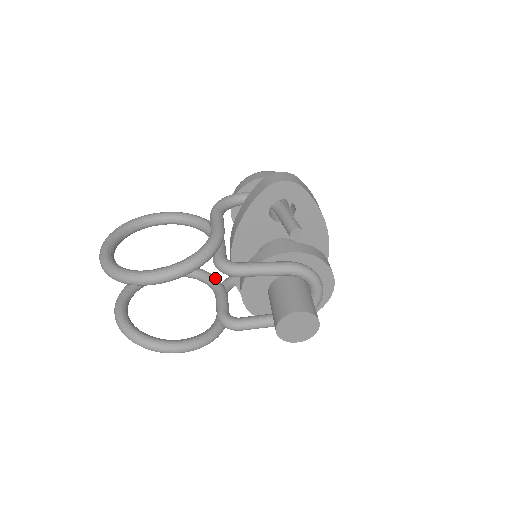
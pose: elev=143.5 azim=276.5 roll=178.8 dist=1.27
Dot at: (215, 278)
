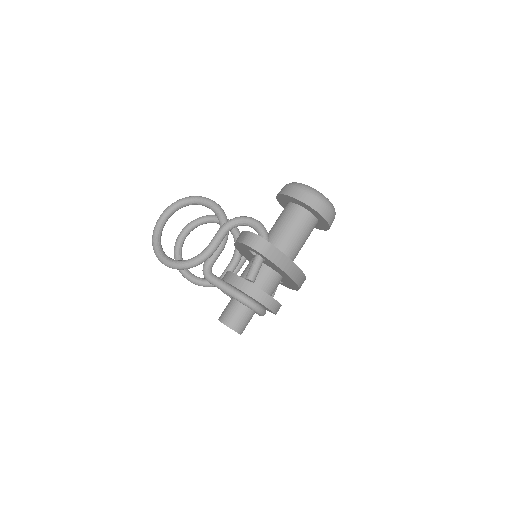
Dot at: occluded
